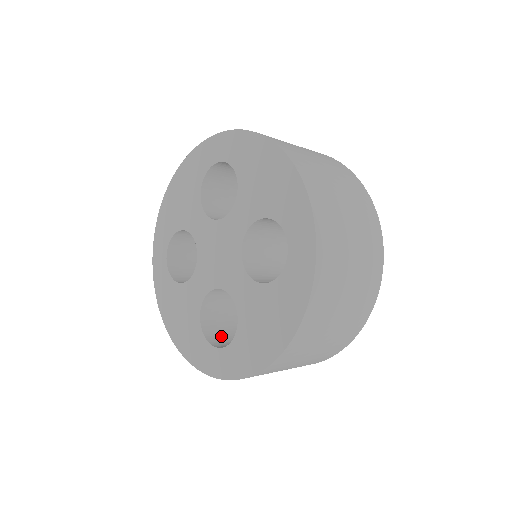
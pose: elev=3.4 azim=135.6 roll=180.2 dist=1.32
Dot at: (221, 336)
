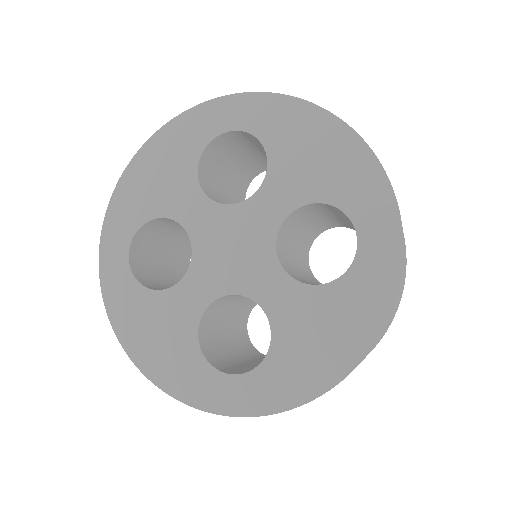
Dot at: (221, 359)
